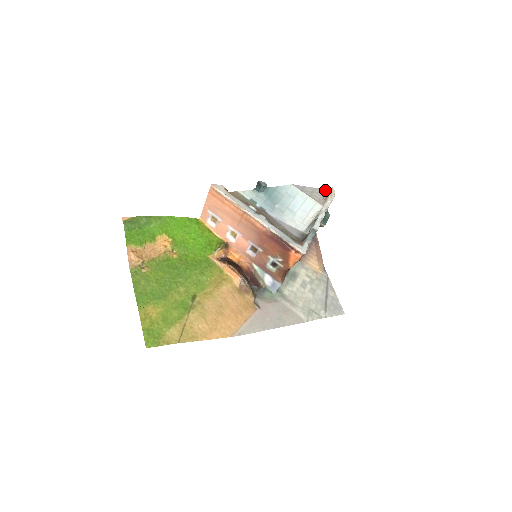
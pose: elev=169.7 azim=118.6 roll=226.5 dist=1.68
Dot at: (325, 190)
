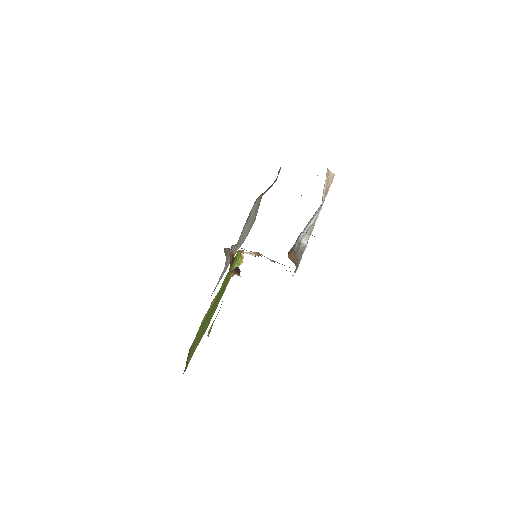
Dot at: (327, 172)
